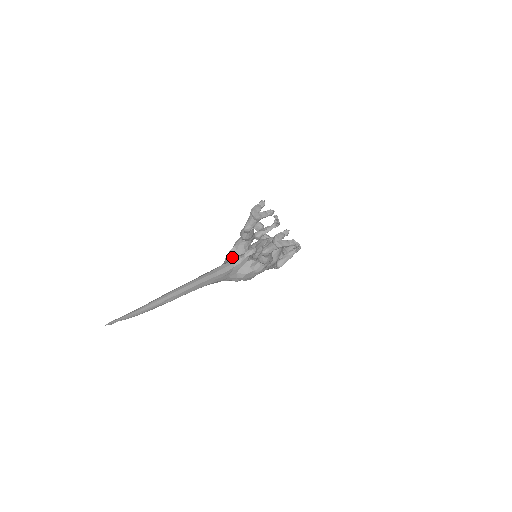
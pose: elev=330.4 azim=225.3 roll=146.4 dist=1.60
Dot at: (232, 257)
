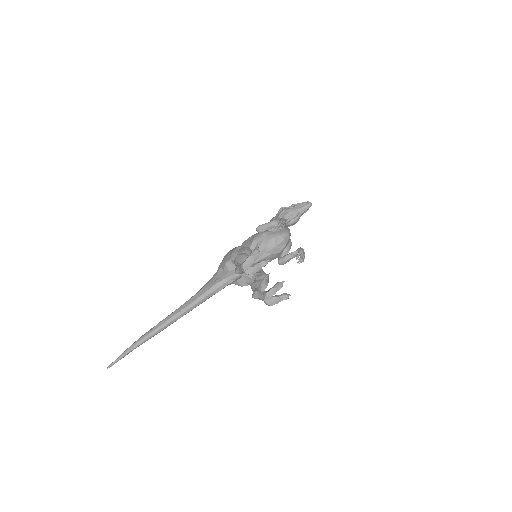
Dot at: (227, 270)
